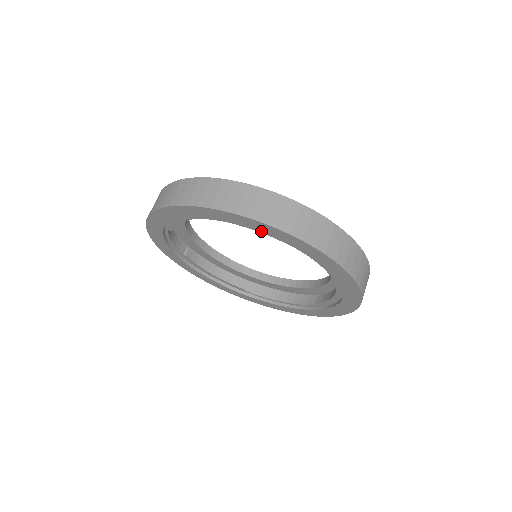
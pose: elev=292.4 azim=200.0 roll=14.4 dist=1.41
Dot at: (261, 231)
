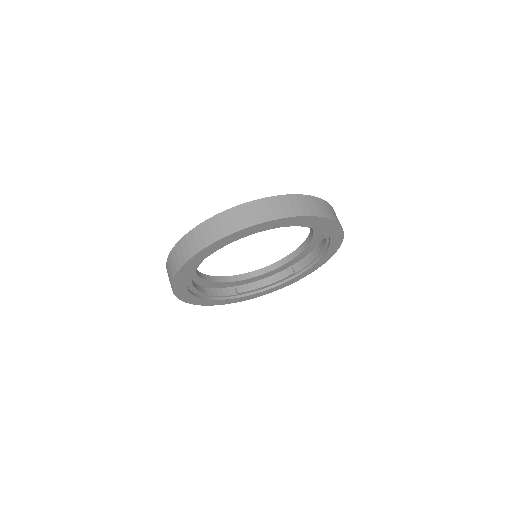
Dot at: (208, 254)
